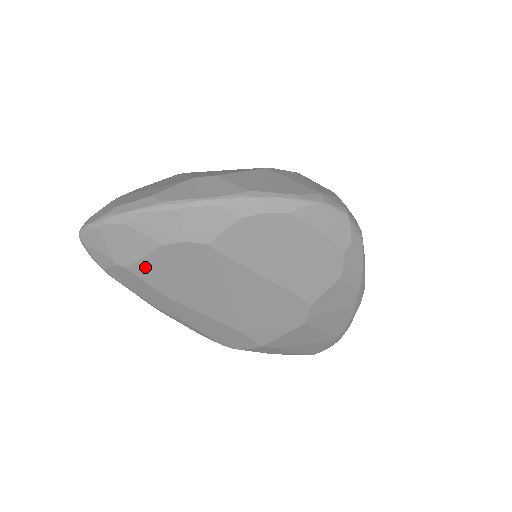
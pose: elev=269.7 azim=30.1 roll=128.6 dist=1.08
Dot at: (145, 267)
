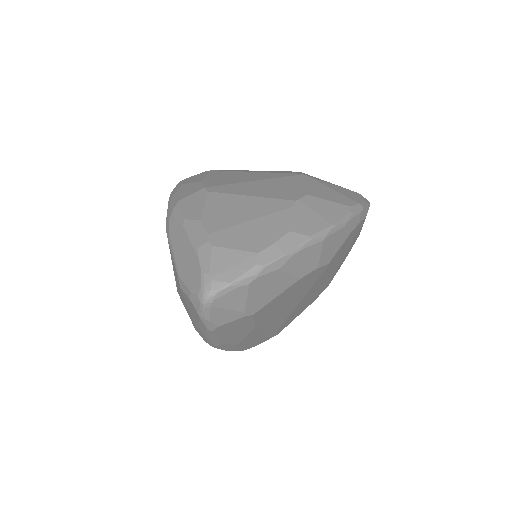
Dot at: (268, 306)
